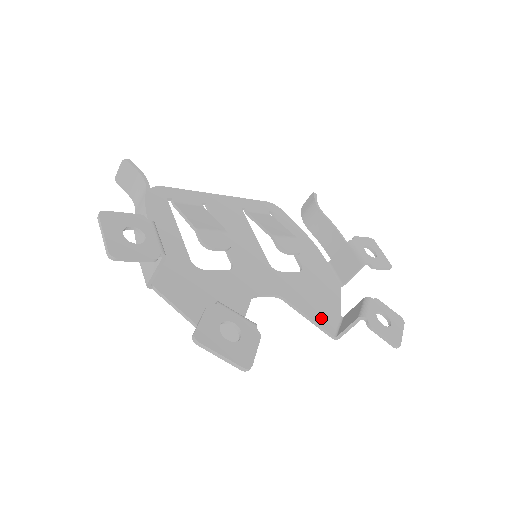
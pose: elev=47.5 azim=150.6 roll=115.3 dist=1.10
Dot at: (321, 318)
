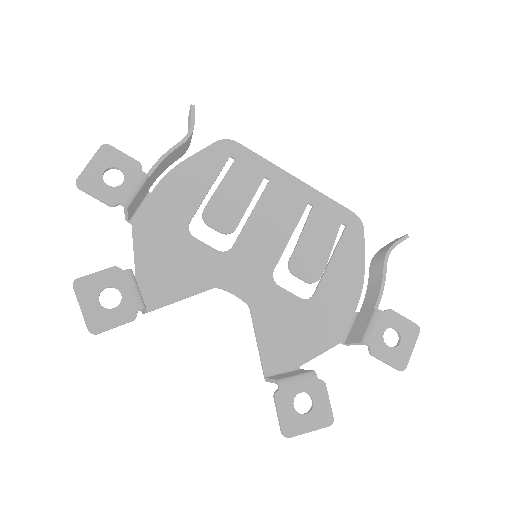
Dot at: (271, 352)
